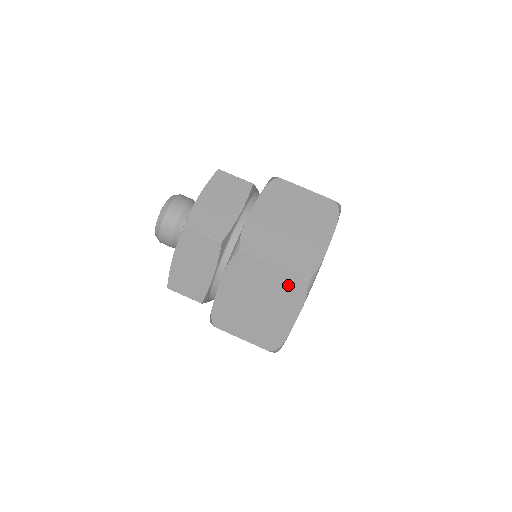
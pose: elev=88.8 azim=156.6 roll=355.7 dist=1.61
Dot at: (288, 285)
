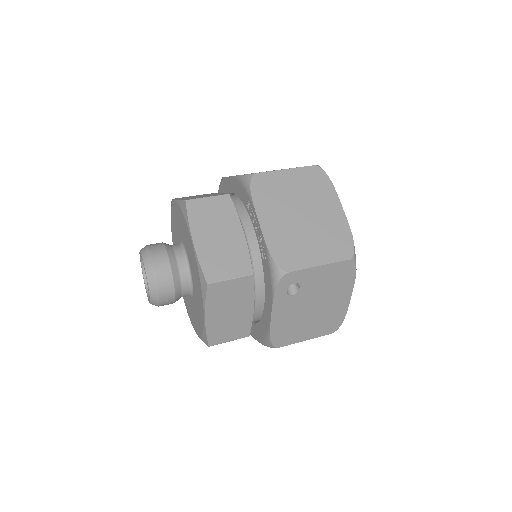
Dot at: (310, 179)
